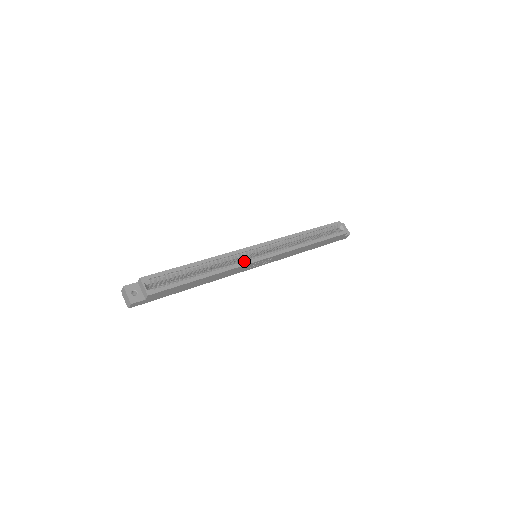
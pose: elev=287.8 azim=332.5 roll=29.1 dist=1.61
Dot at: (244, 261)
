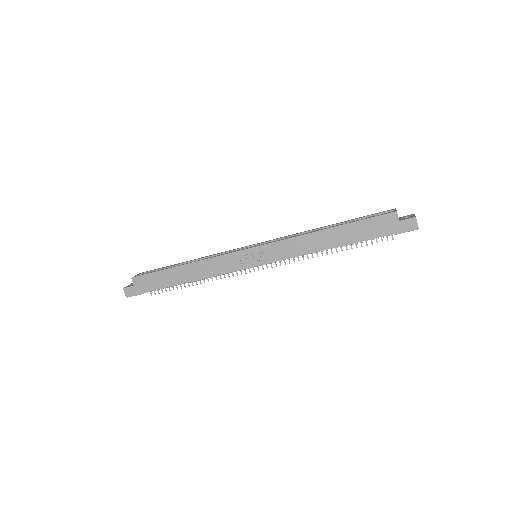
Dot at: (229, 253)
